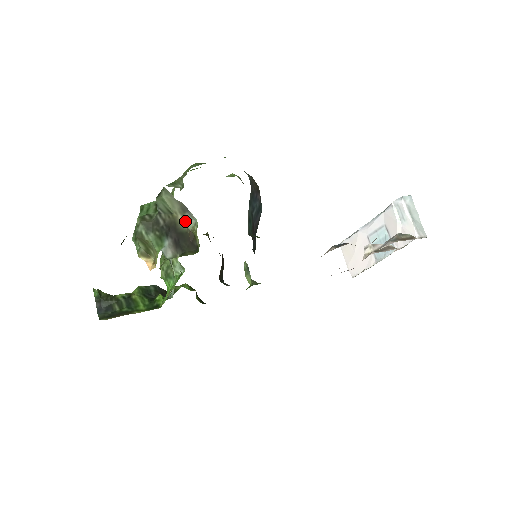
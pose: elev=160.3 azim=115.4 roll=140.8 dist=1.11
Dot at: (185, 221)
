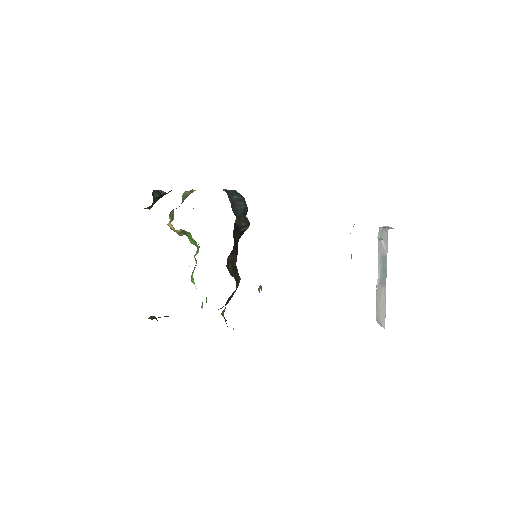
Dot at: occluded
